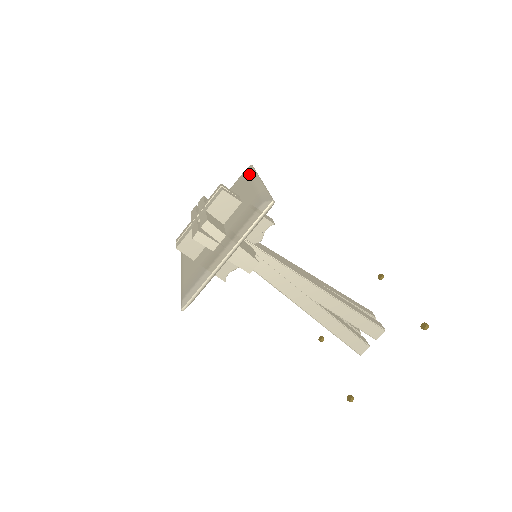
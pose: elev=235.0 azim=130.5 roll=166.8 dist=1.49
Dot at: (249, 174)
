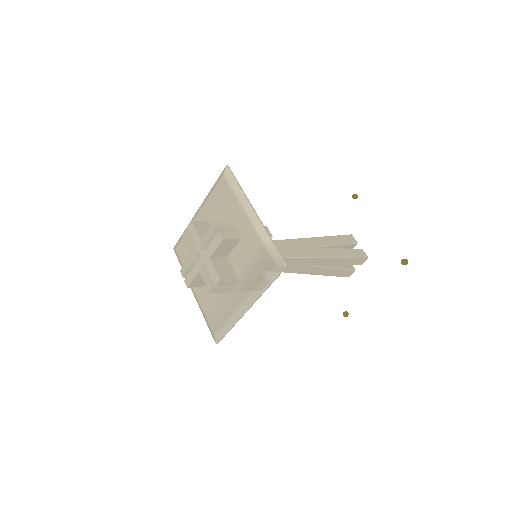
Dot at: (233, 191)
